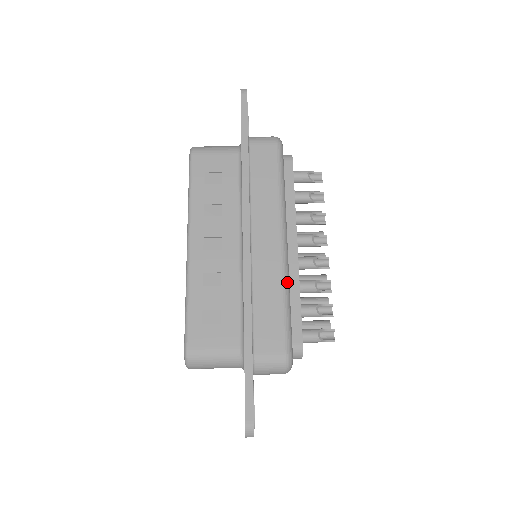
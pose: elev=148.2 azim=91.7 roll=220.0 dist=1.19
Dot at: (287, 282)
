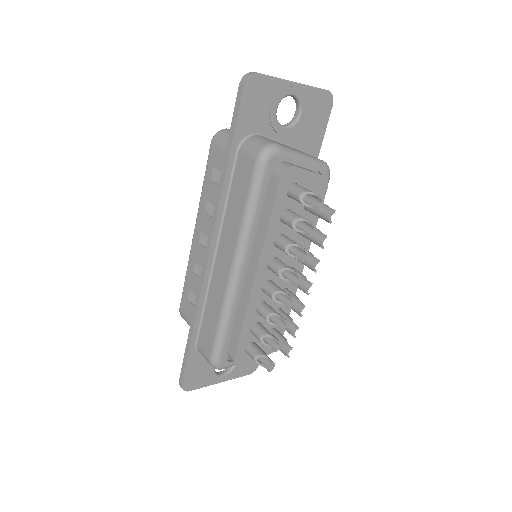
Dot at: (227, 308)
